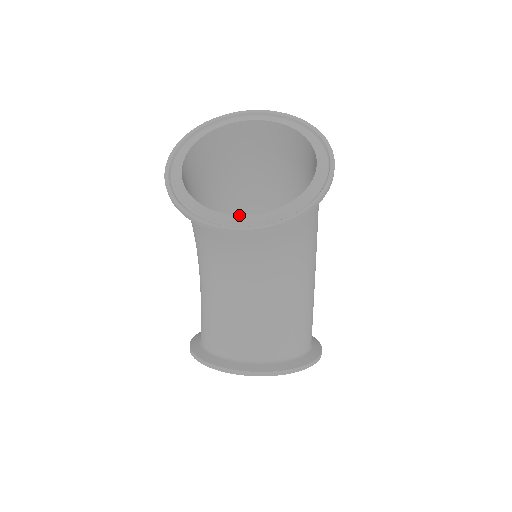
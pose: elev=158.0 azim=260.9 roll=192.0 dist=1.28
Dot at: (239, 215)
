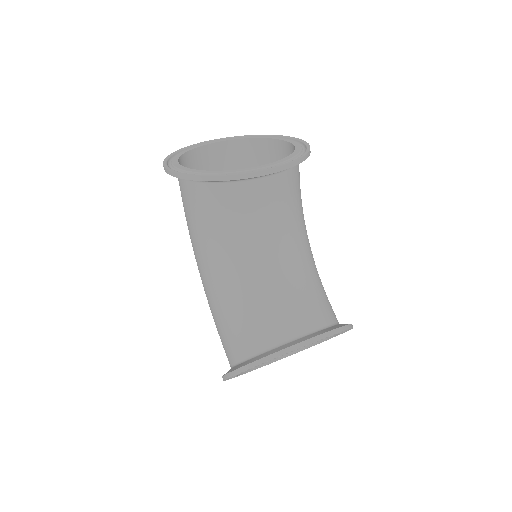
Dot at: (263, 165)
